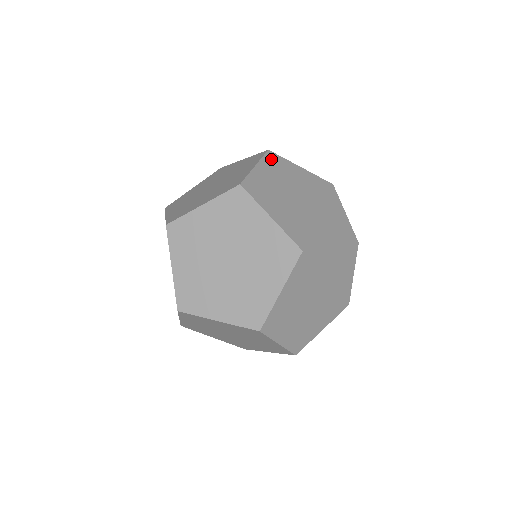
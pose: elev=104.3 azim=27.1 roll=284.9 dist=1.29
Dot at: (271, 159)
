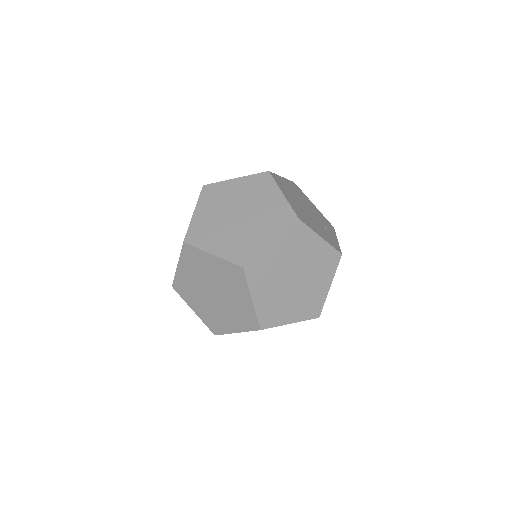
Dot at: (259, 178)
